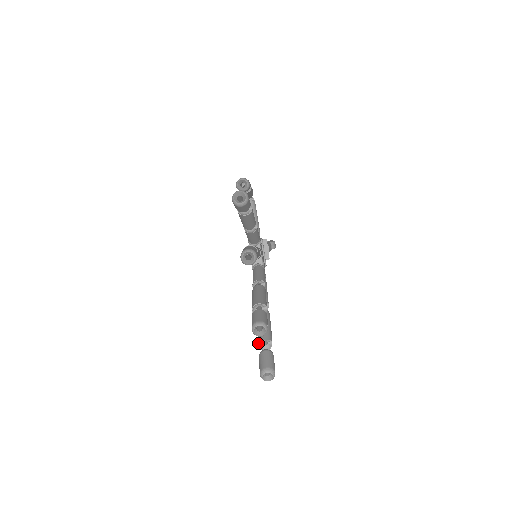
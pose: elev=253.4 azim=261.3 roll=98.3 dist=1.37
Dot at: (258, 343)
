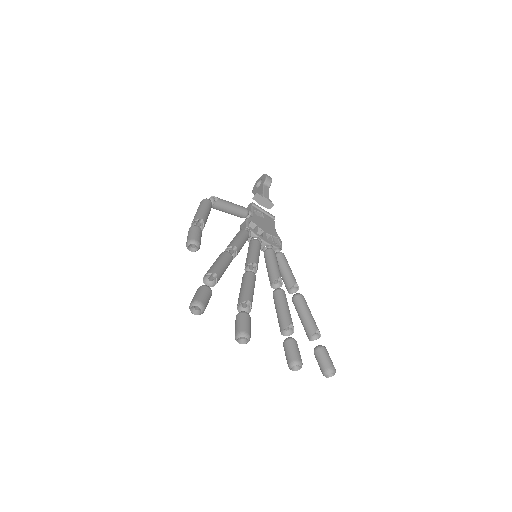
Dot at: occluded
